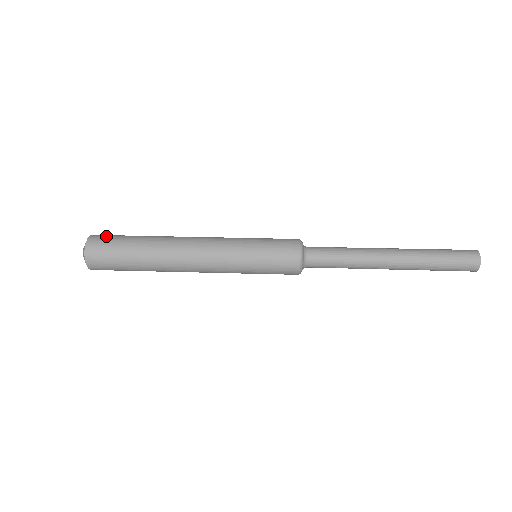
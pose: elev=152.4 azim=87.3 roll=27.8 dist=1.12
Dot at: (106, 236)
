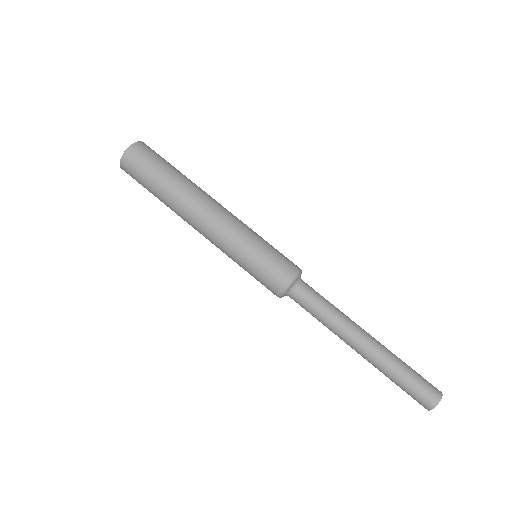
Dot at: (146, 153)
